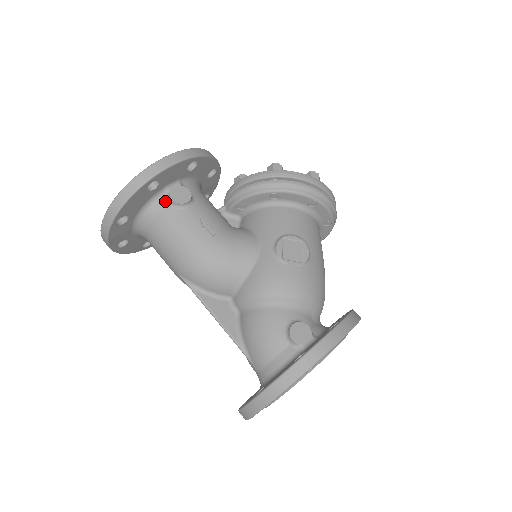
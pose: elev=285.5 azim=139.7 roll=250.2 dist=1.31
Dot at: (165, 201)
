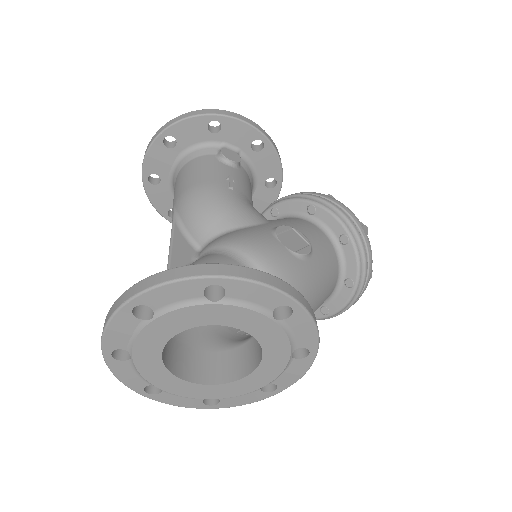
Dot at: (215, 152)
